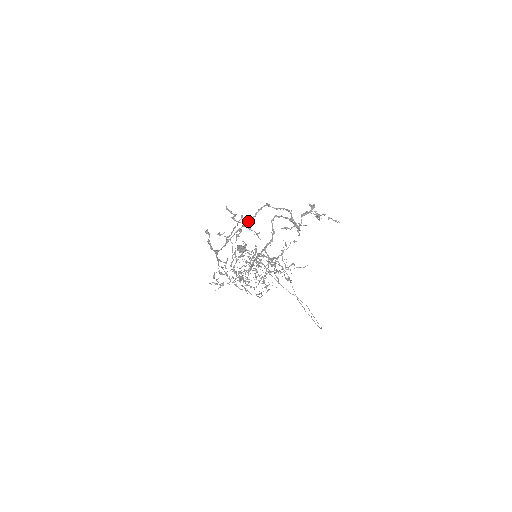
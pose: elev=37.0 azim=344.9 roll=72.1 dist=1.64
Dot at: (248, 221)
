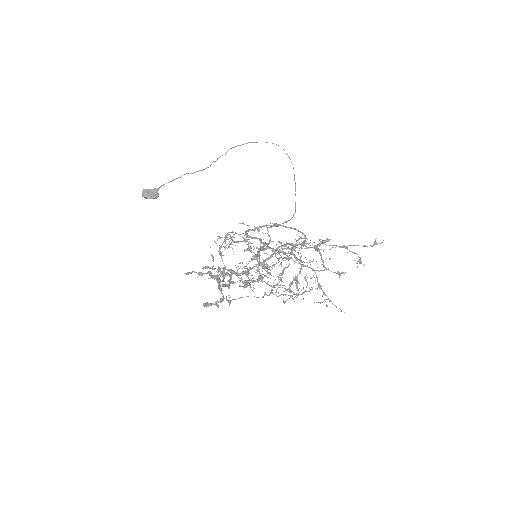
Dot at: (242, 274)
